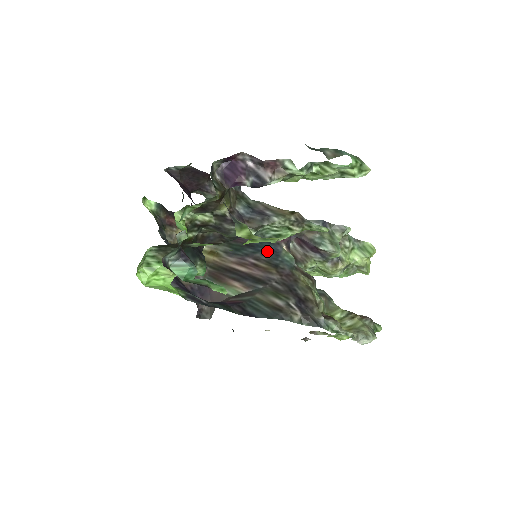
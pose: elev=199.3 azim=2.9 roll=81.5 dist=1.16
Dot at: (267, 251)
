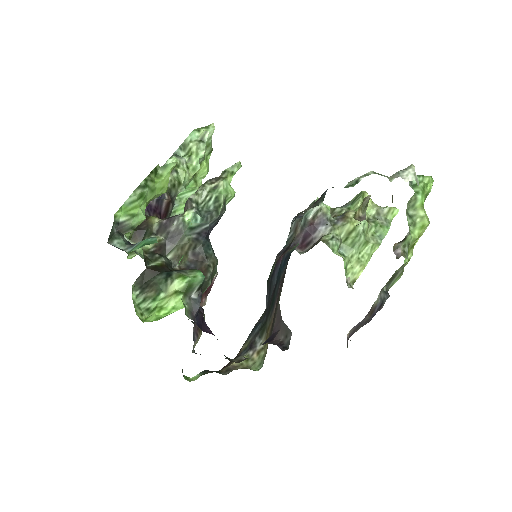
Dot at: (283, 267)
